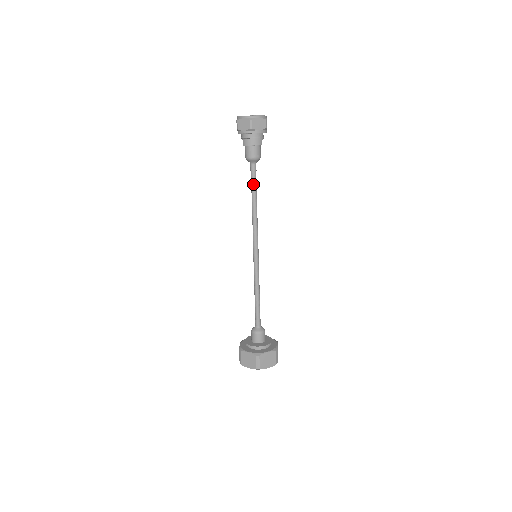
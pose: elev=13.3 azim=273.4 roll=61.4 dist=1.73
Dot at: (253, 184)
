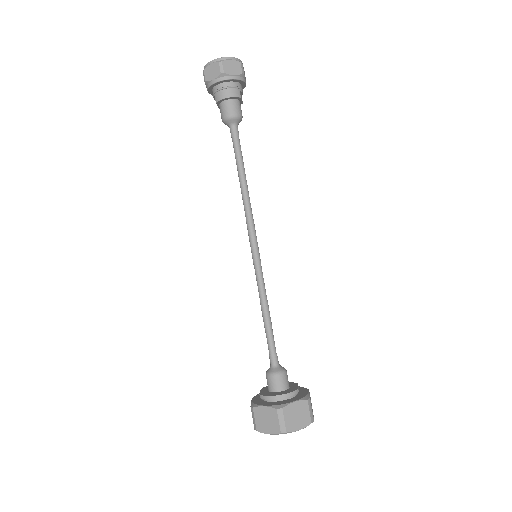
Dot at: (237, 153)
